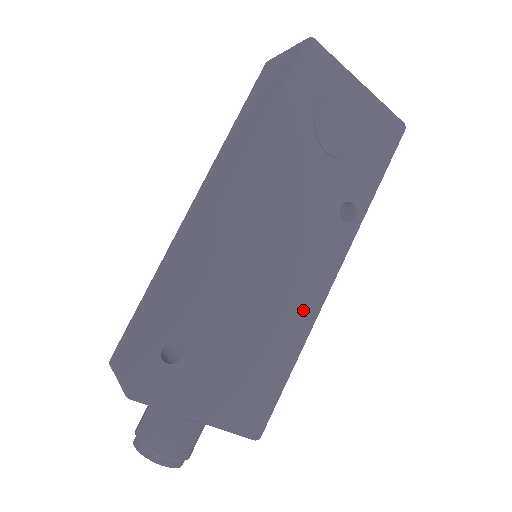
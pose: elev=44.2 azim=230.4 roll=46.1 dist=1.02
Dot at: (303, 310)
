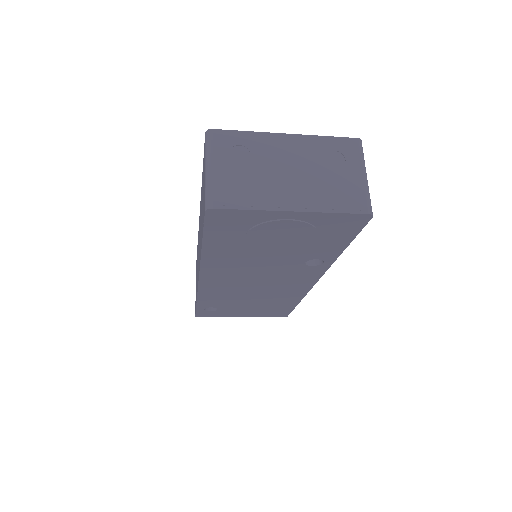
Dot at: (294, 292)
